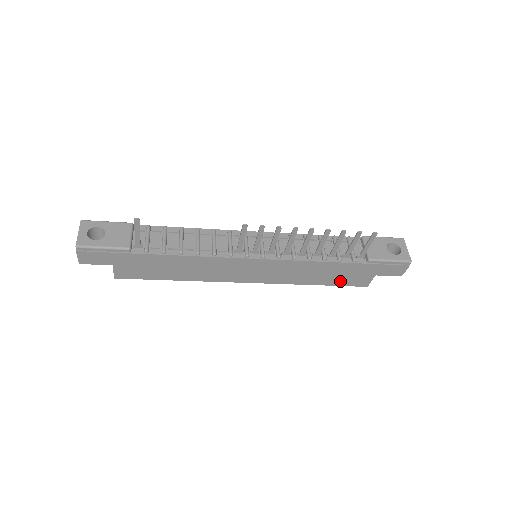
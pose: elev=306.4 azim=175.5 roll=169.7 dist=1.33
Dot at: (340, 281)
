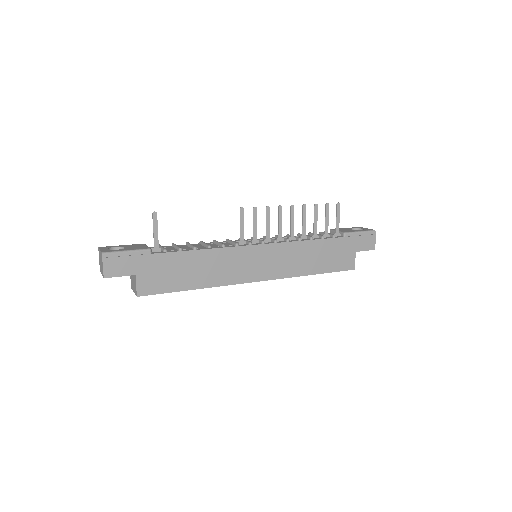
Dot at: (331, 265)
